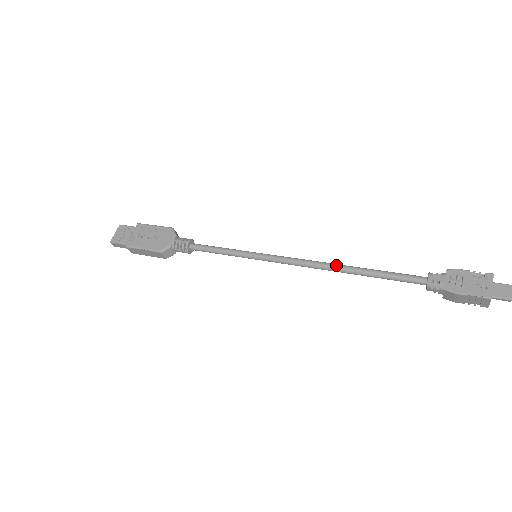
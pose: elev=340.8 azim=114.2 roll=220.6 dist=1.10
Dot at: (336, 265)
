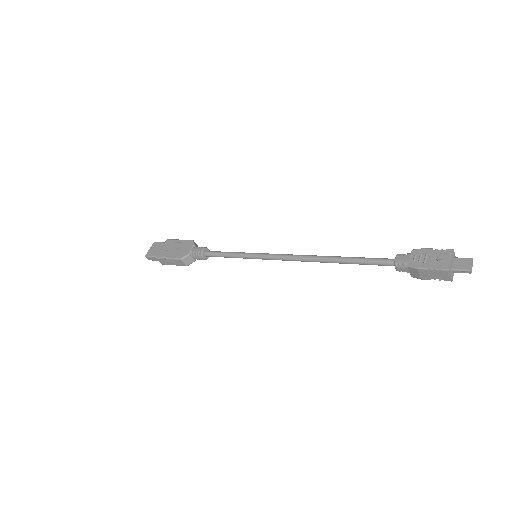
Dot at: (319, 256)
